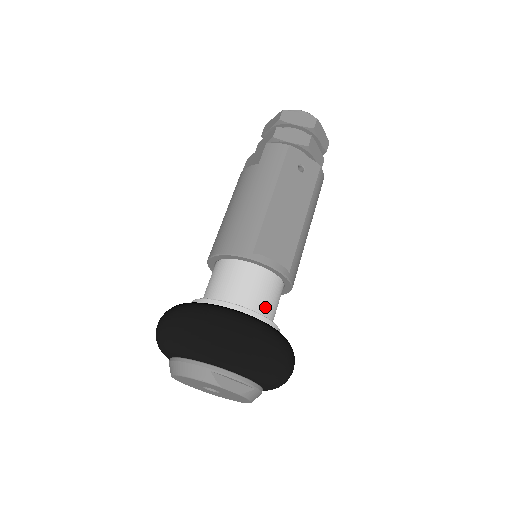
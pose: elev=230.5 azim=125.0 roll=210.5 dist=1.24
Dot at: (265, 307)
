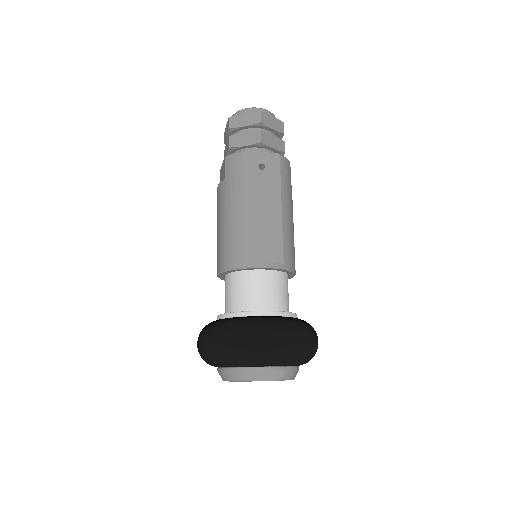
Dot at: (273, 301)
